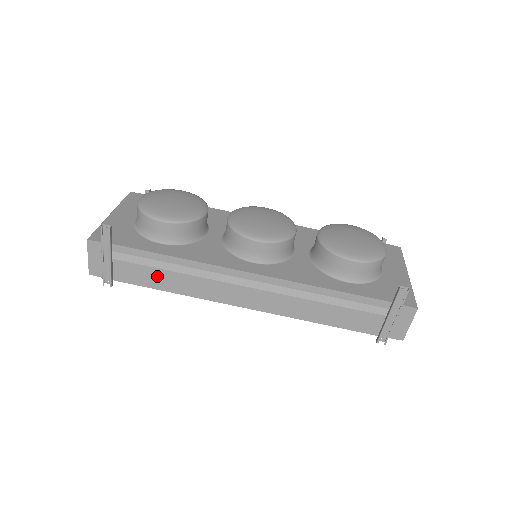
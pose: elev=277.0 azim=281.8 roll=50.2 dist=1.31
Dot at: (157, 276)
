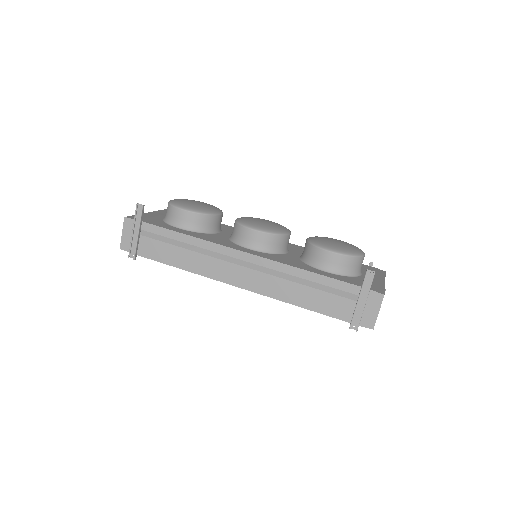
Dot at: (171, 252)
